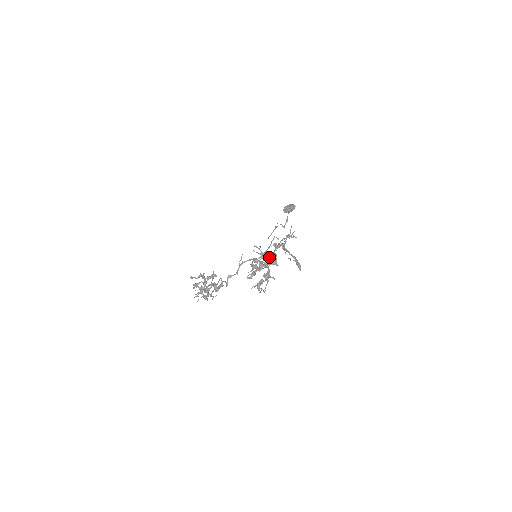
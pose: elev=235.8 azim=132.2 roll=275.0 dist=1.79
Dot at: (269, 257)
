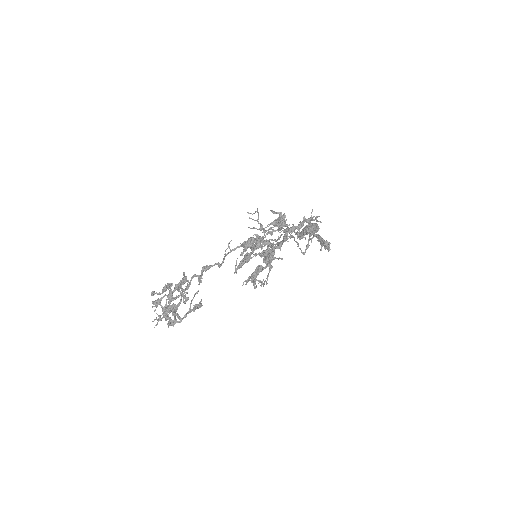
Dot at: occluded
